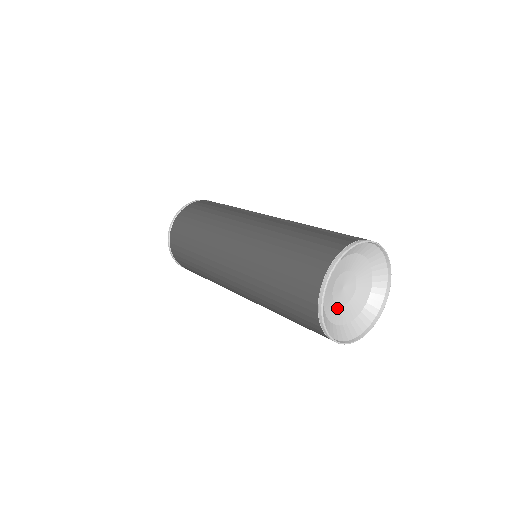
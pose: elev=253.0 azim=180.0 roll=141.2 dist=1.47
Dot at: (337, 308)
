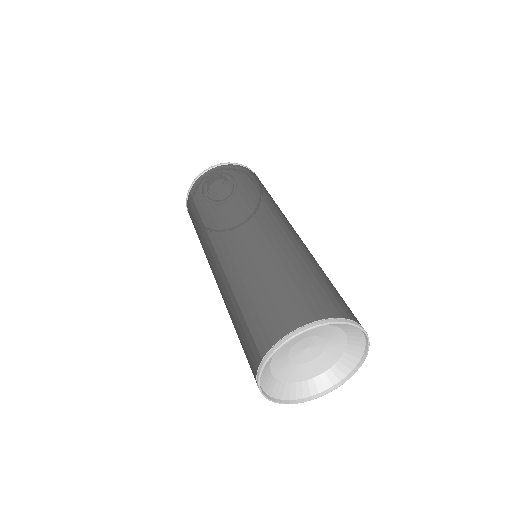
Dot at: (318, 360)
